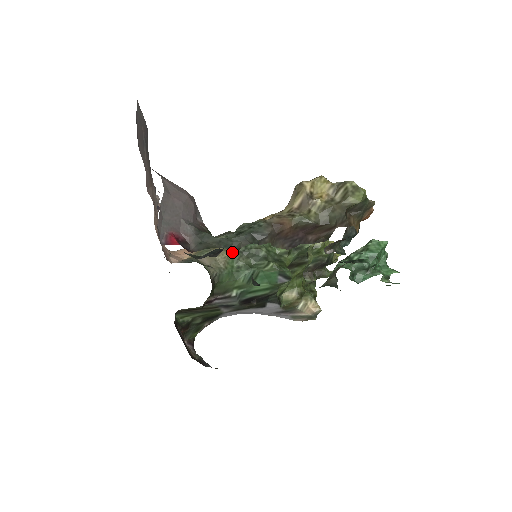
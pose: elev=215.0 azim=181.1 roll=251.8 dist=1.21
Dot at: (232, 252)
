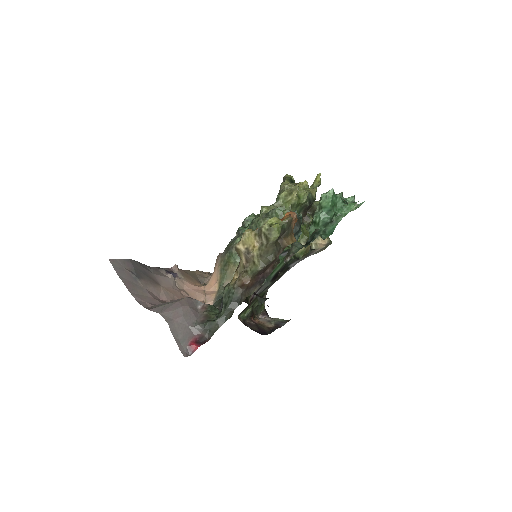
Dot at: occluded
